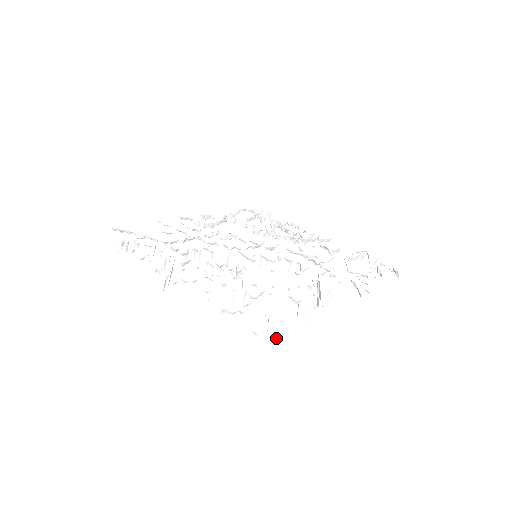
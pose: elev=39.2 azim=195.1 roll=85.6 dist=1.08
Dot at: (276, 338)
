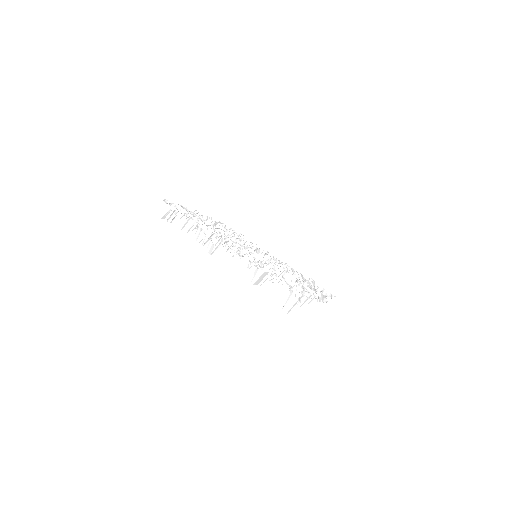
Dot at: (290, 309)
